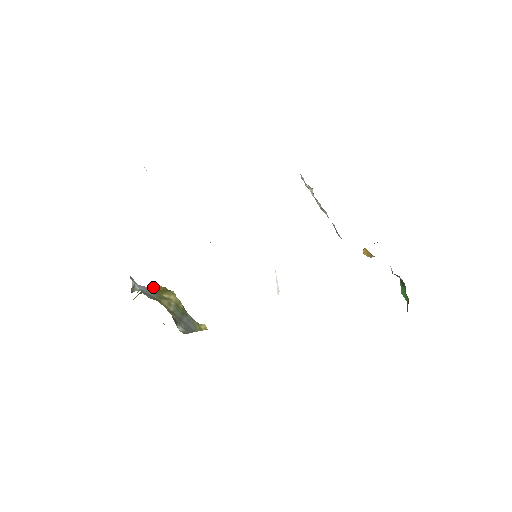
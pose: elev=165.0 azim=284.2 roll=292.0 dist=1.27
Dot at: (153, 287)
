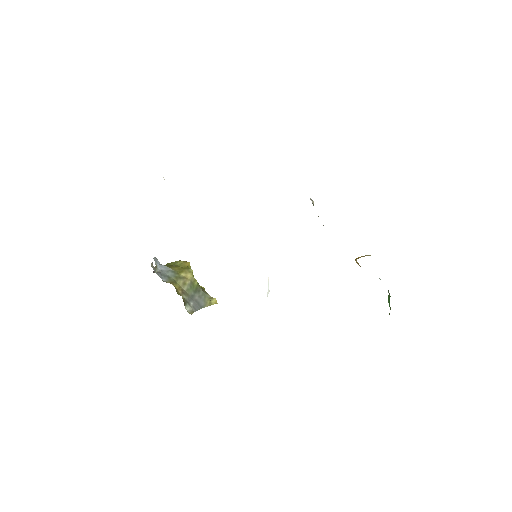
Dot at: (177, 262)
